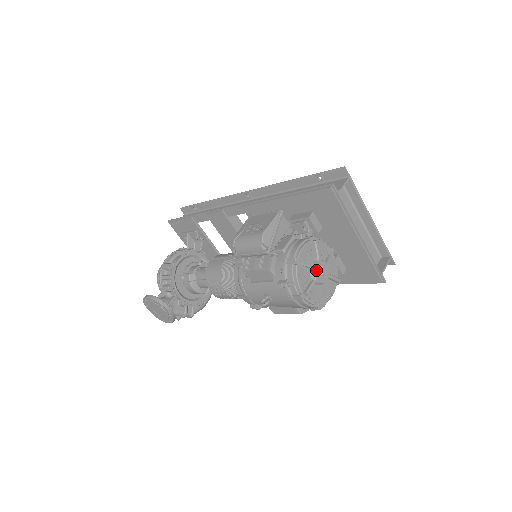
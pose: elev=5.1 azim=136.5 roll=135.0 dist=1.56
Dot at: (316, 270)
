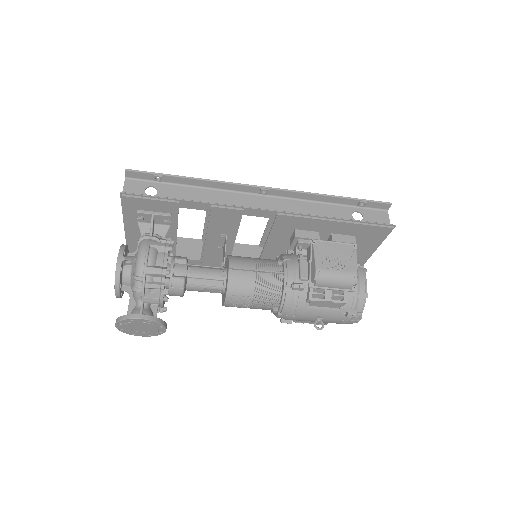
Dot at: occluded
